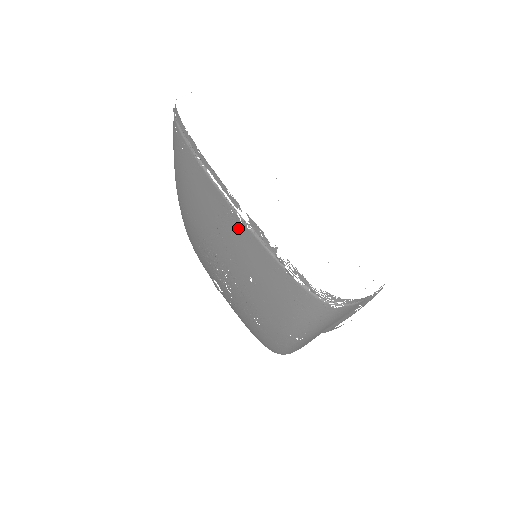
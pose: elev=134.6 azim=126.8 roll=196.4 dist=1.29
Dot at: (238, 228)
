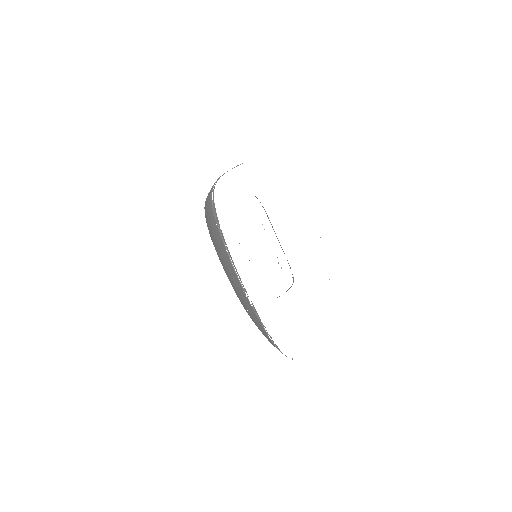
Dot at: (245, 296)
